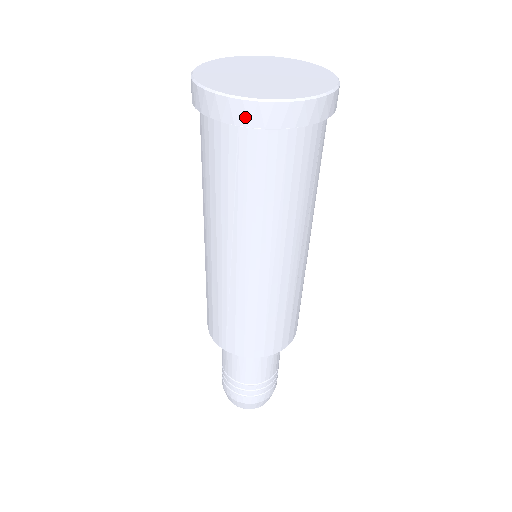
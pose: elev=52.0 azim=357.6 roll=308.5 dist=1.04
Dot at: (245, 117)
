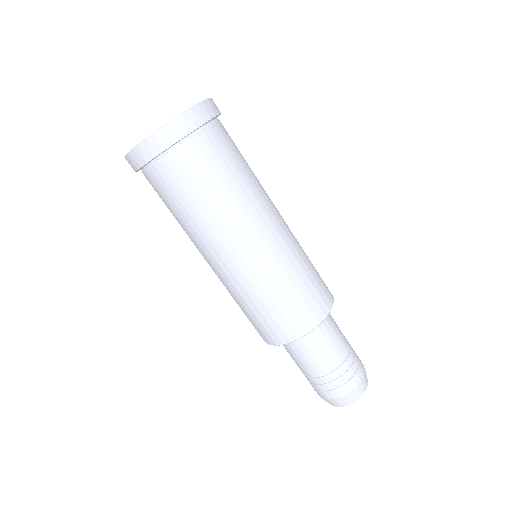
Dot at: (133, 165)
